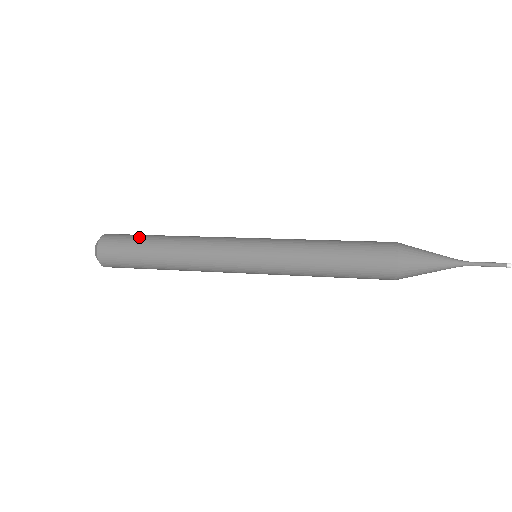
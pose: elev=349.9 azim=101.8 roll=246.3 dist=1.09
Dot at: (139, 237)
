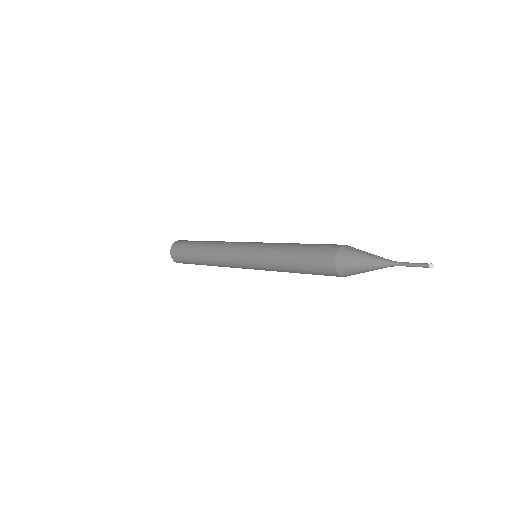
Dot at: occluded
